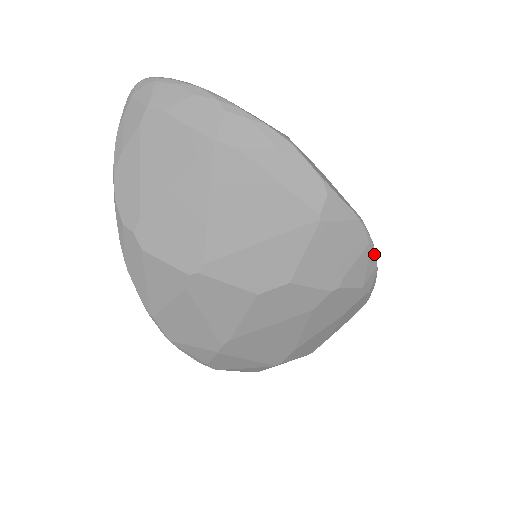
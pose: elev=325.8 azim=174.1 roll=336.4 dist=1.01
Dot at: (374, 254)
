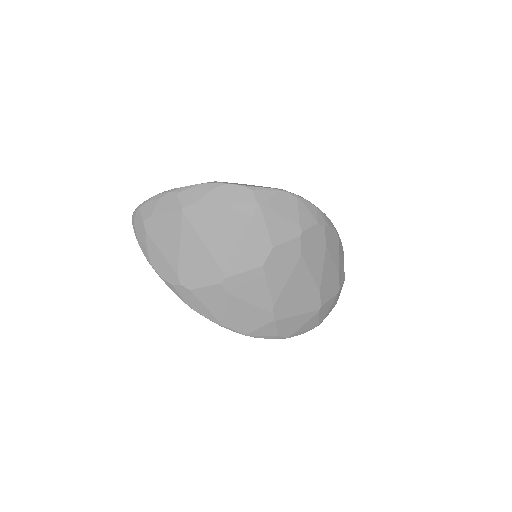
Dot at: (307, 202)
